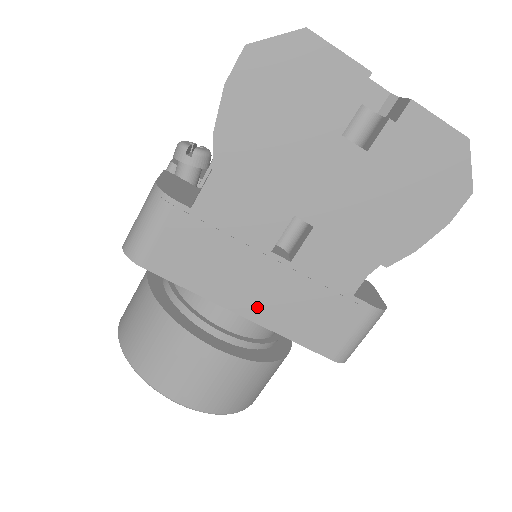
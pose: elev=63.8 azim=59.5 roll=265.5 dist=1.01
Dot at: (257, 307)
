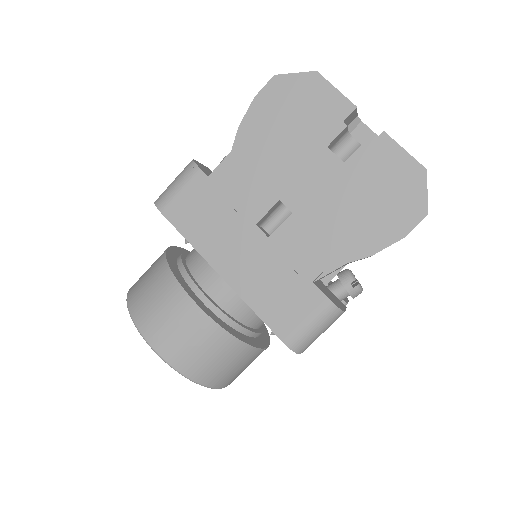
Dot at: (233, 270)
